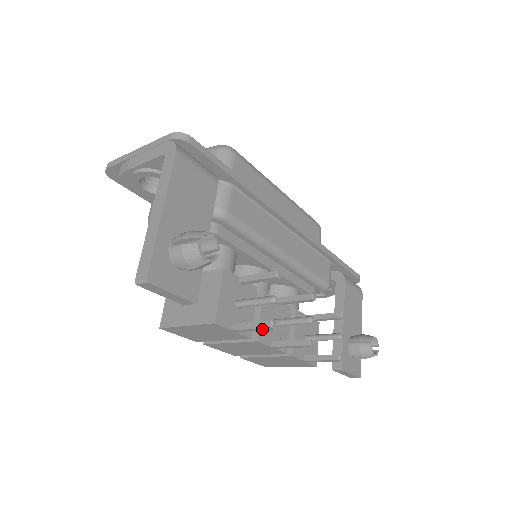
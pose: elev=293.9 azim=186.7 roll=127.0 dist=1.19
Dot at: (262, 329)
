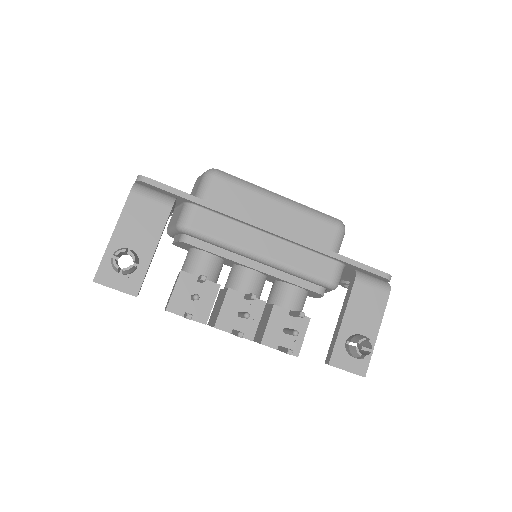
Dot at: occluded
